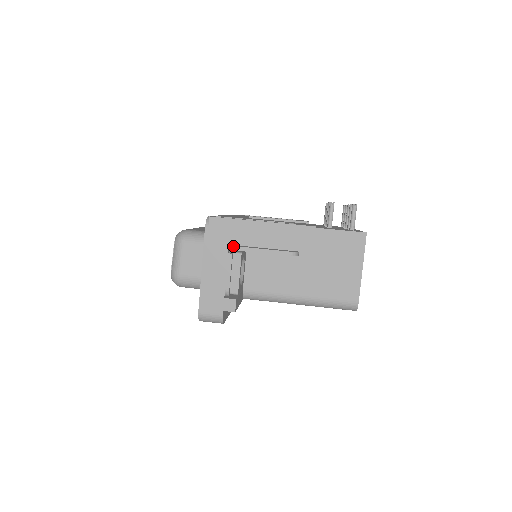
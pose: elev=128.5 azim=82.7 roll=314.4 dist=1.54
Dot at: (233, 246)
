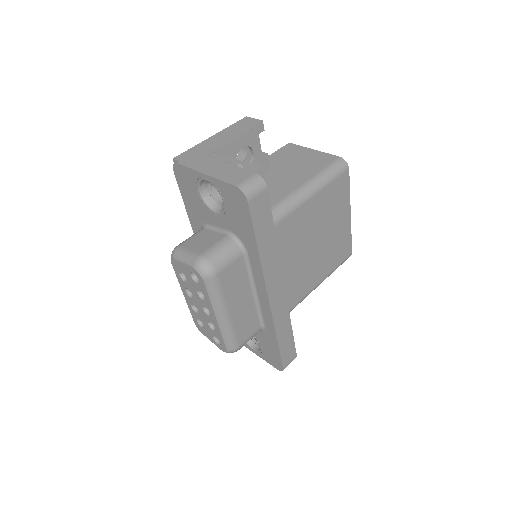
Dot at: occluded
